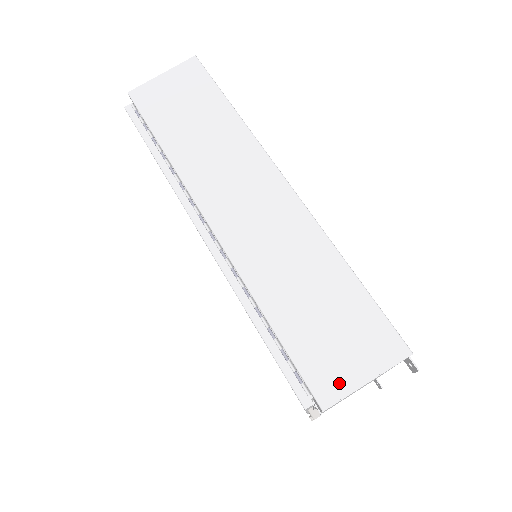
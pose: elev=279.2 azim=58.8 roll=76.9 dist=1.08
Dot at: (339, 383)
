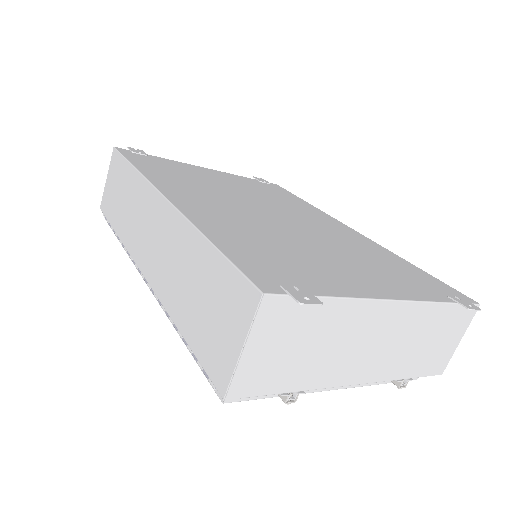
Dot at: (226, 364)
